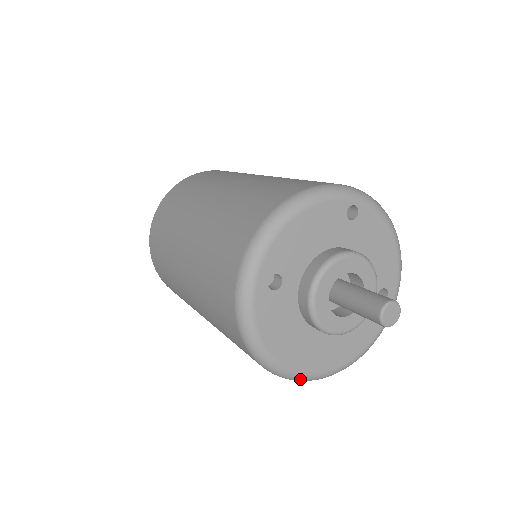
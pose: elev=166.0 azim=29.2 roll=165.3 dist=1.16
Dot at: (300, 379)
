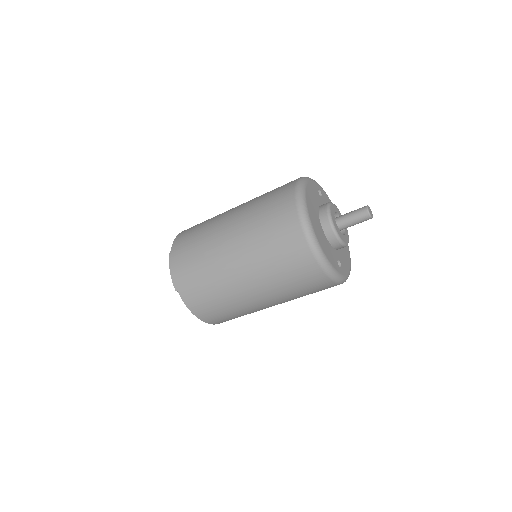
Dot at: (304, 209)
